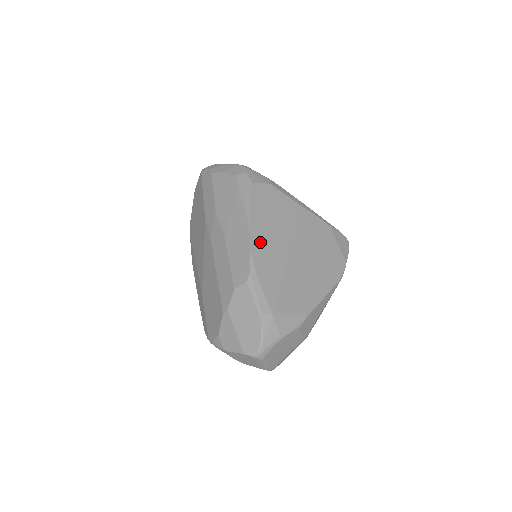
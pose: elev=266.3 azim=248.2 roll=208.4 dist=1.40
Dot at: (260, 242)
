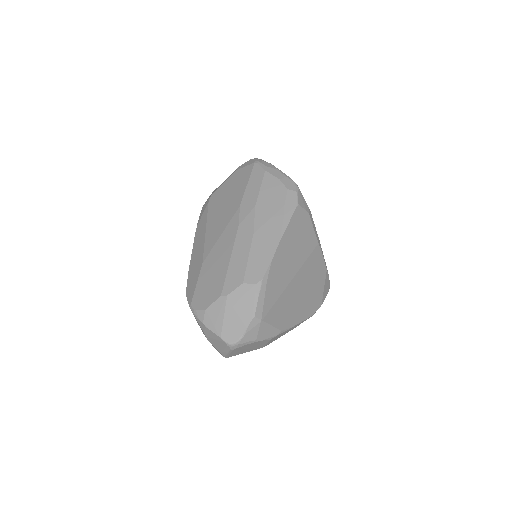
Dot at: (281, 257)
